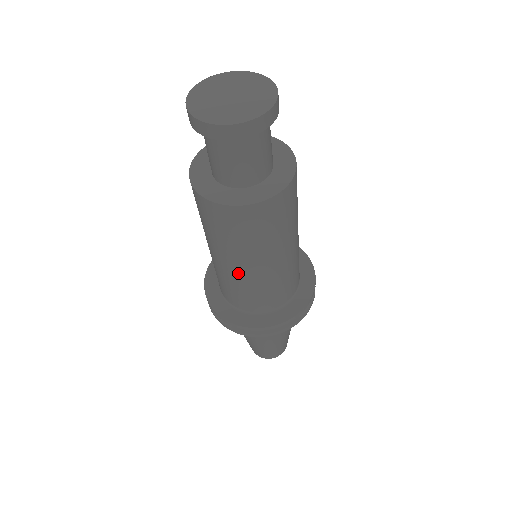
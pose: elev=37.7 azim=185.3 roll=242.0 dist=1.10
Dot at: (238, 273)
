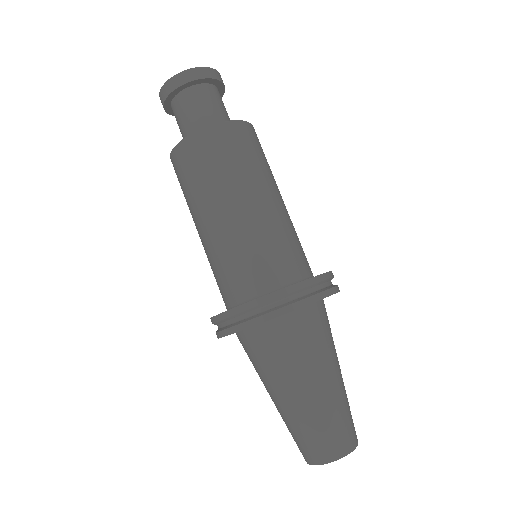
Dot at: (237, 221)
